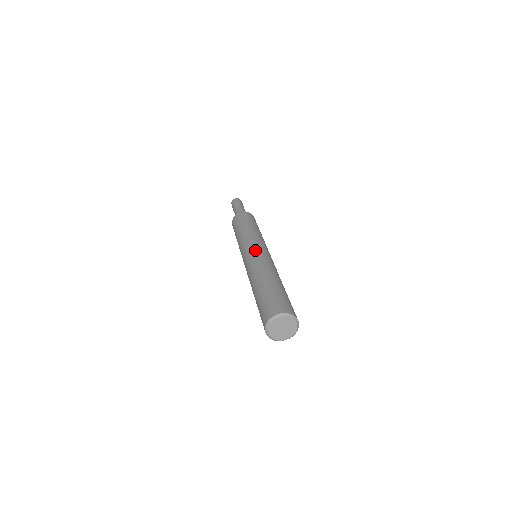
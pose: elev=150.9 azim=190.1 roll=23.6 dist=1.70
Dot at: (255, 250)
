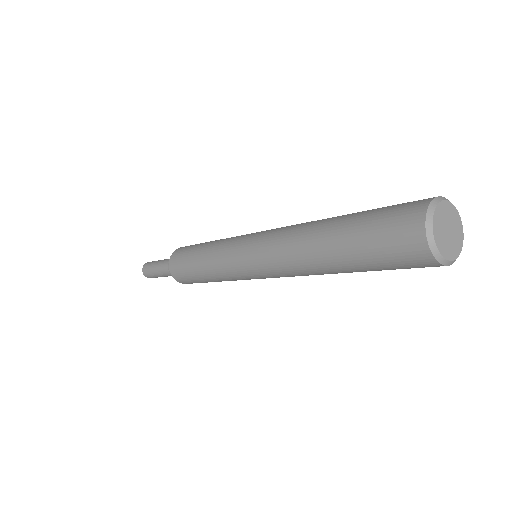
Dot at: occluded
